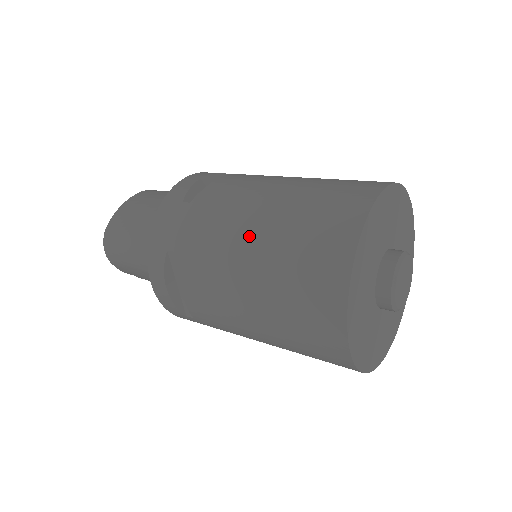
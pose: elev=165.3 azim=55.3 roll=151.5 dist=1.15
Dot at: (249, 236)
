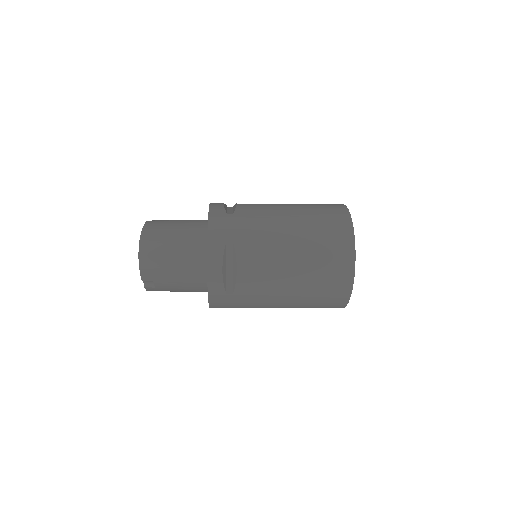
Dot at: (289, 226)
